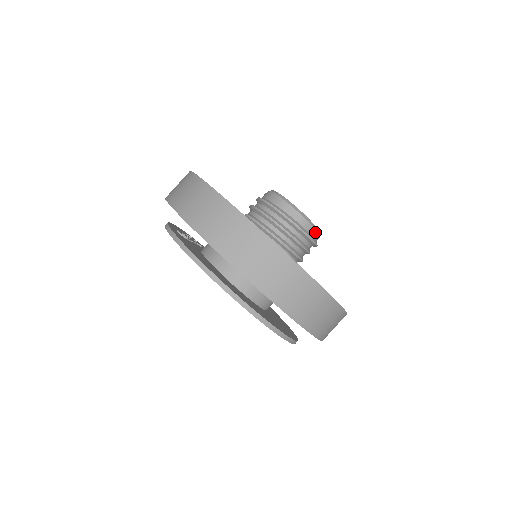
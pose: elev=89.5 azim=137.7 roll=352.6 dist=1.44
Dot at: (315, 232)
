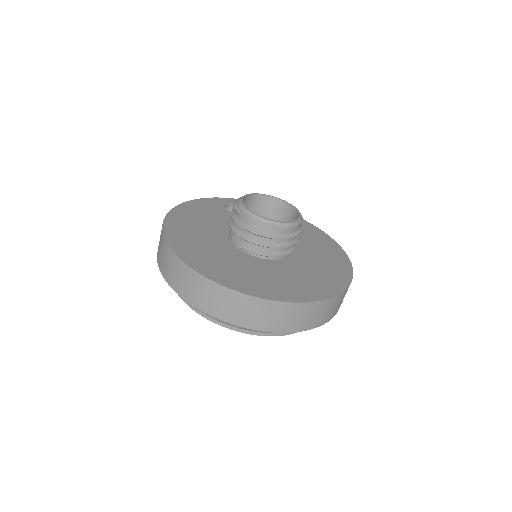
Dot at: occluded
